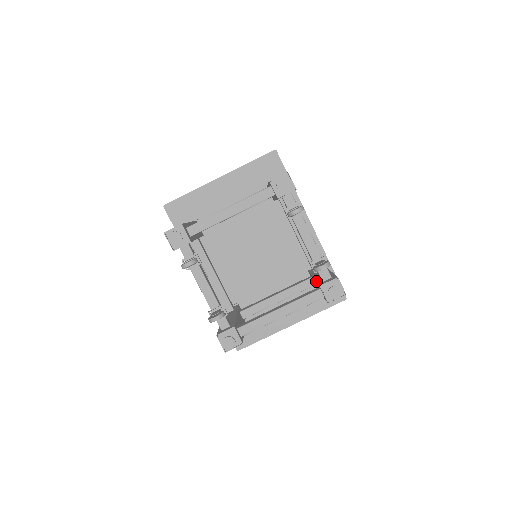
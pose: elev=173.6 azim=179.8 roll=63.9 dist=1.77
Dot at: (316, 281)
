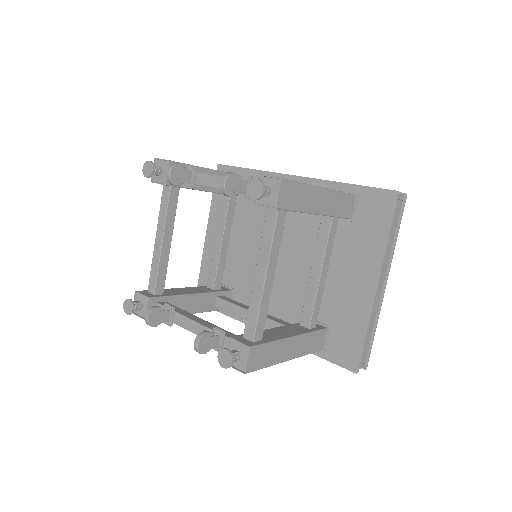
Dot at: occluded
